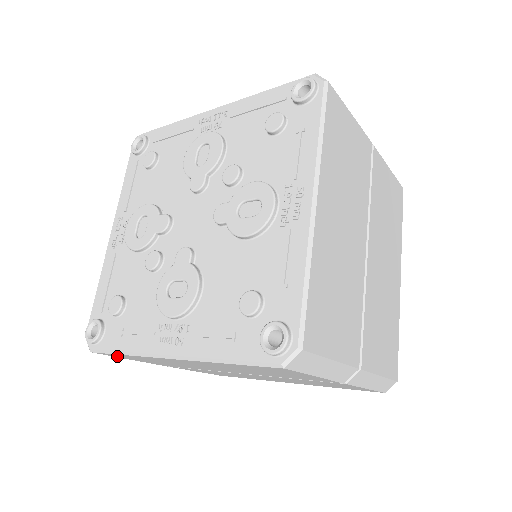
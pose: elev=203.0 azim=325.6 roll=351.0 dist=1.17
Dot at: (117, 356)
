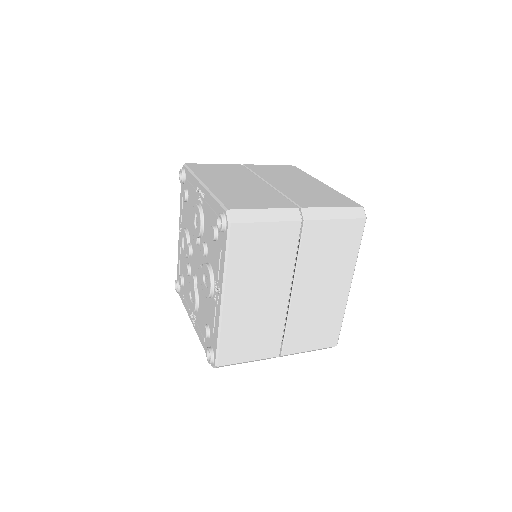
Dot at: occluded
